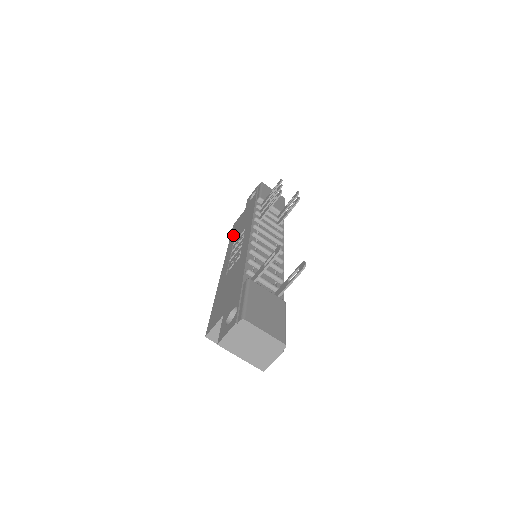
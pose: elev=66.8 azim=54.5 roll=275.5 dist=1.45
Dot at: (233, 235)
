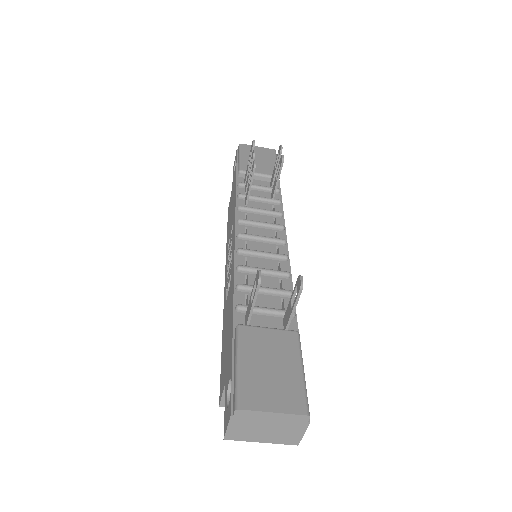
Dot at: (228, 229)
